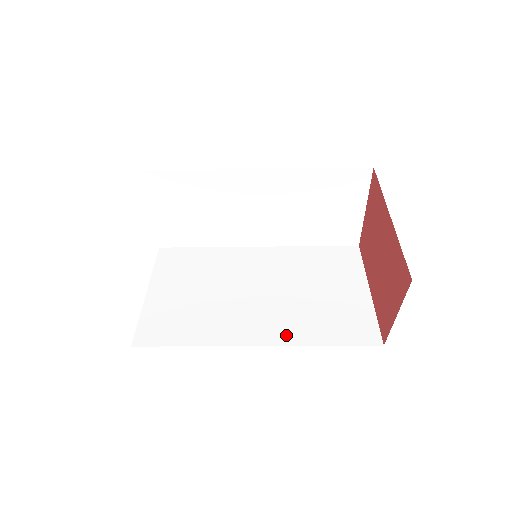
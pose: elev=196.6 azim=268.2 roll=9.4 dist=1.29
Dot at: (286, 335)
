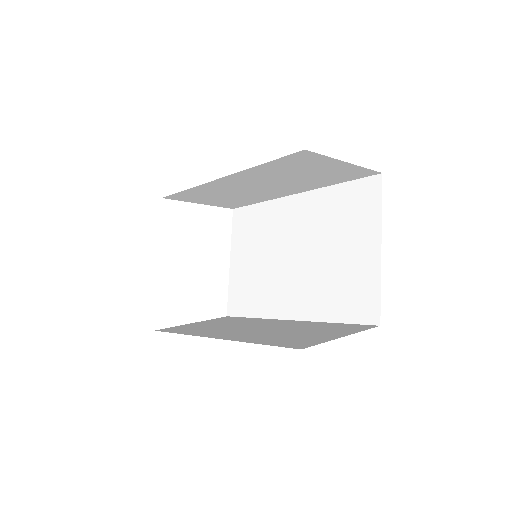
Dot at: (308, 309)
